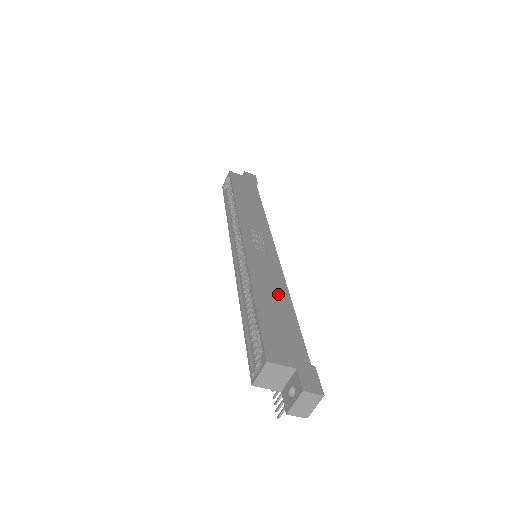
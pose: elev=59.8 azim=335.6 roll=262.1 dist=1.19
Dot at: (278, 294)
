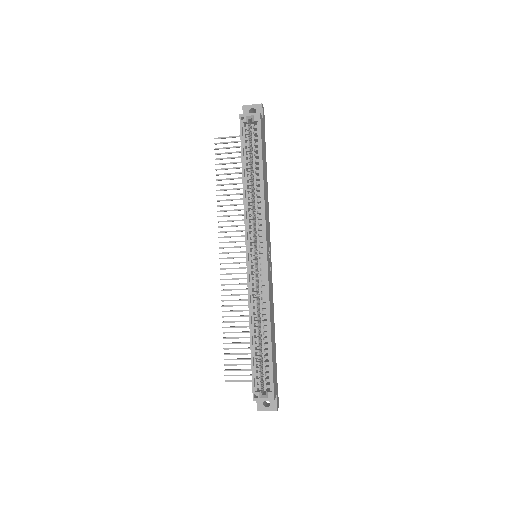
Dot at: (273, 324)
